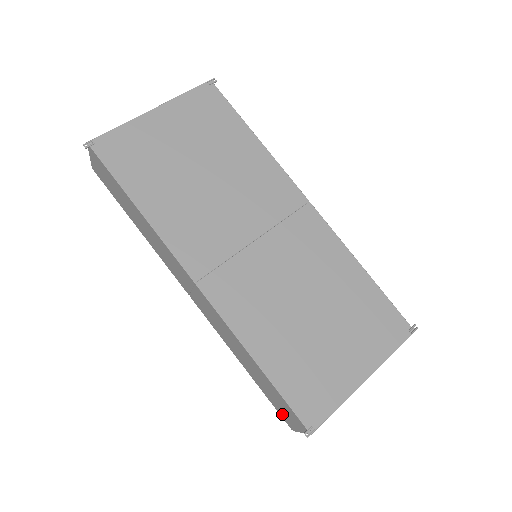
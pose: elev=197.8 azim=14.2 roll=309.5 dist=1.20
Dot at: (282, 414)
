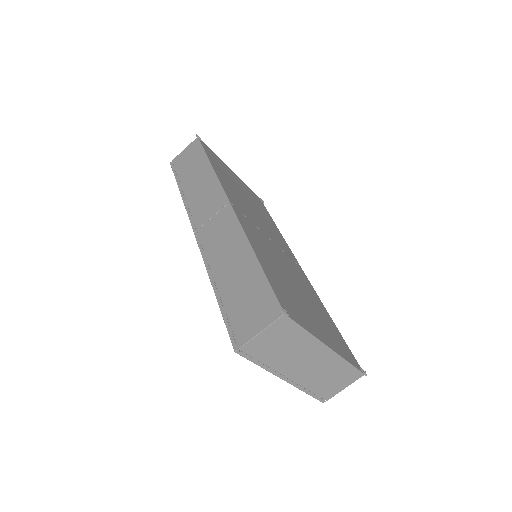
Dot at: (238, 325)
